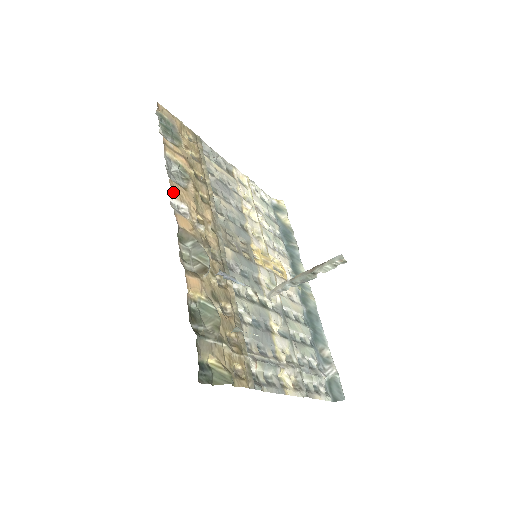
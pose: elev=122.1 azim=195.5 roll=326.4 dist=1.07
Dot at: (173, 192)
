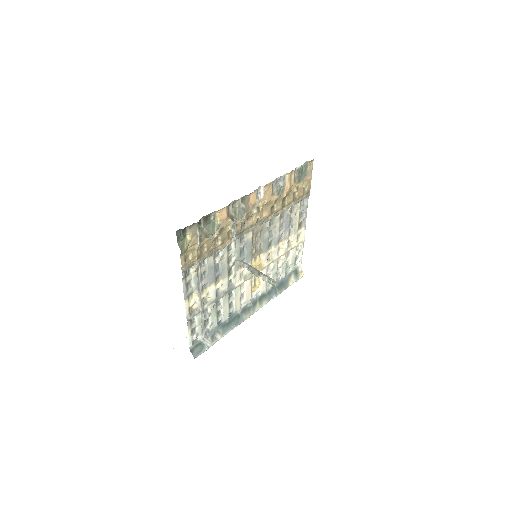
Dot at: (267, 186)
